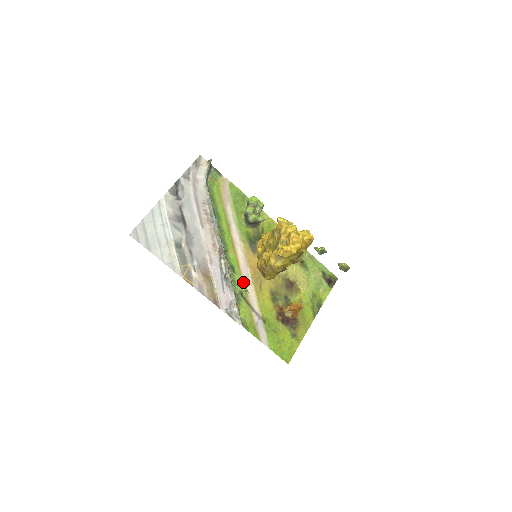
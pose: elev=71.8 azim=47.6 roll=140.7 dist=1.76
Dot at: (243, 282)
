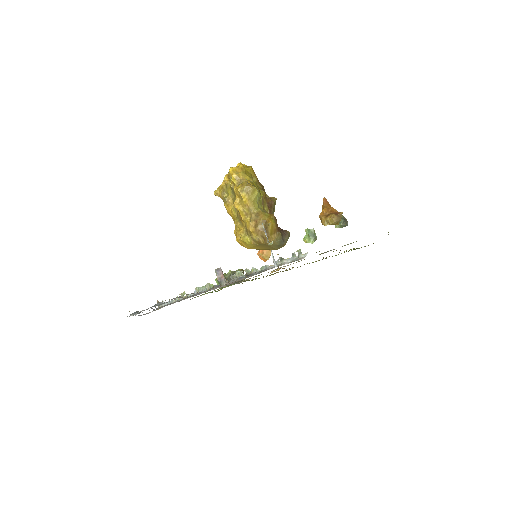
Dot at: occluded
